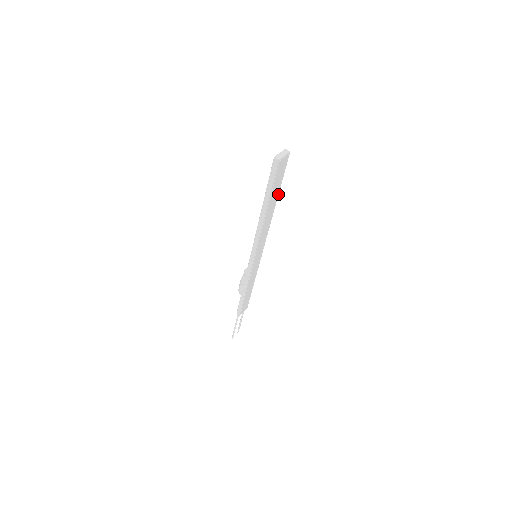
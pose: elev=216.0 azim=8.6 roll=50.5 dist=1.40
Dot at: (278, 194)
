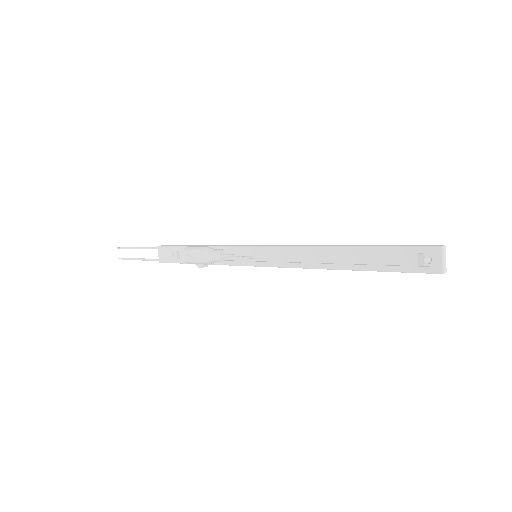
Dot at: (364, 246)
